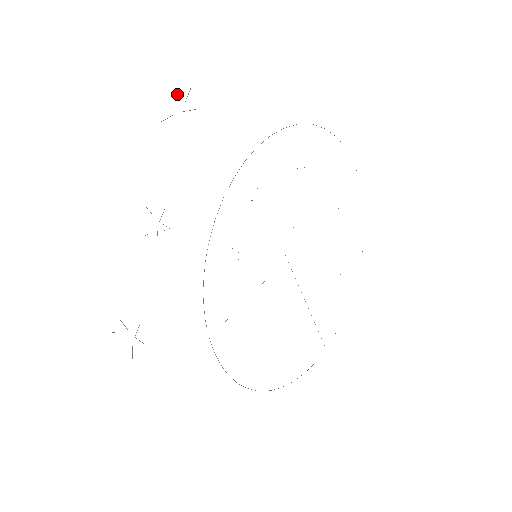
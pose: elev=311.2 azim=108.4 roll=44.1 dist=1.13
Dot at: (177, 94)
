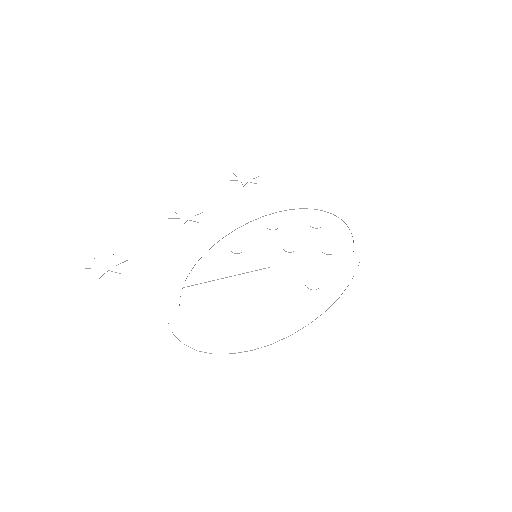
Dot at: occluded
